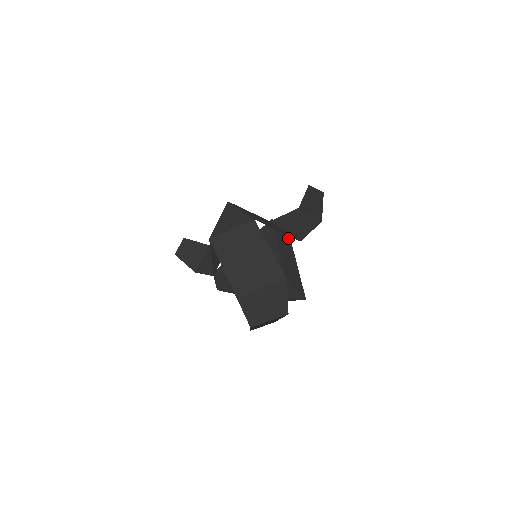
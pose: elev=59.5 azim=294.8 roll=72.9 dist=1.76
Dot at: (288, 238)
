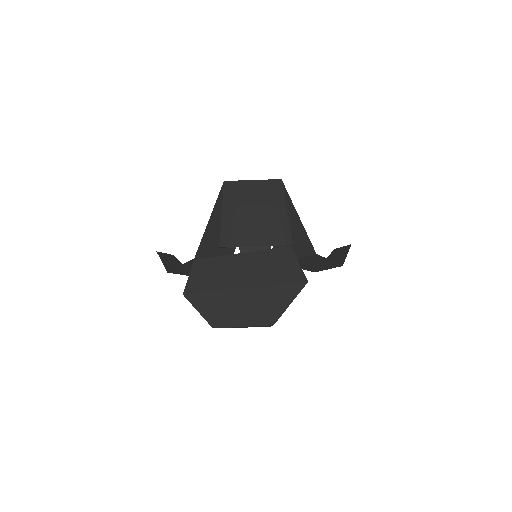
Dot at: occluded
